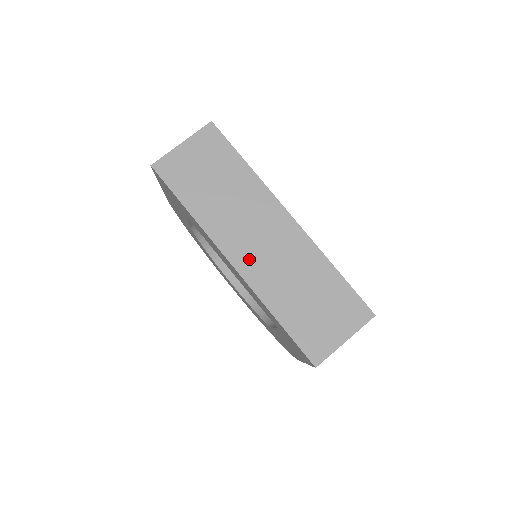
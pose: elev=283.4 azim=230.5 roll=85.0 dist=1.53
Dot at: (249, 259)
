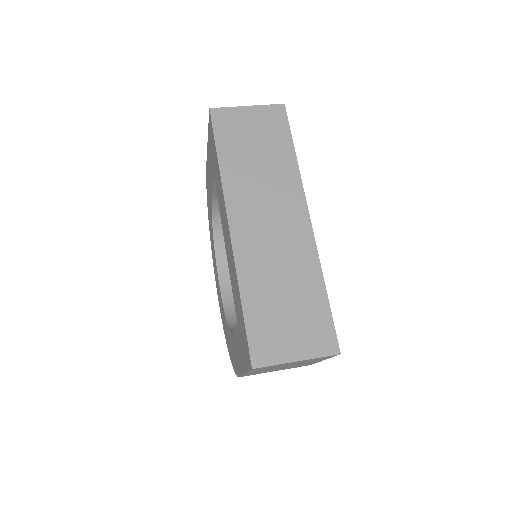
Dot at: (248, 232)
